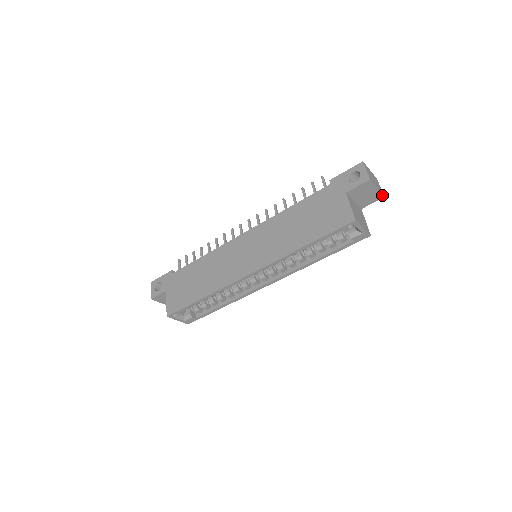
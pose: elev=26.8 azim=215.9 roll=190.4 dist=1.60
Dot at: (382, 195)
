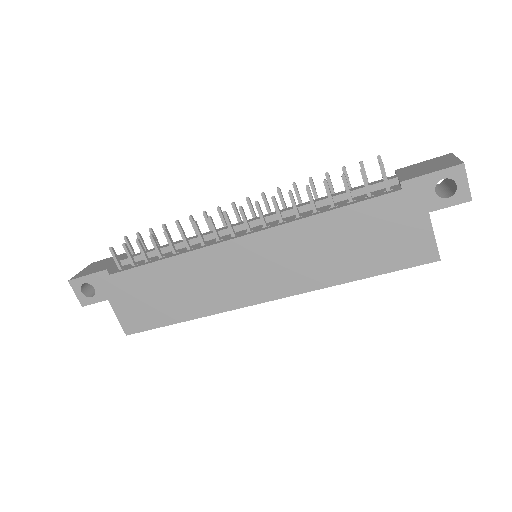
Dot at: occluded
